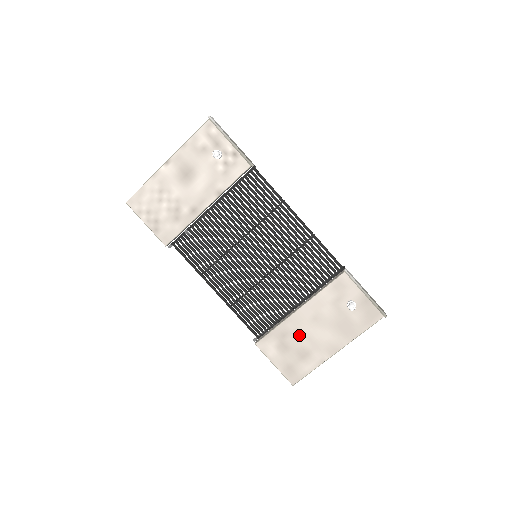
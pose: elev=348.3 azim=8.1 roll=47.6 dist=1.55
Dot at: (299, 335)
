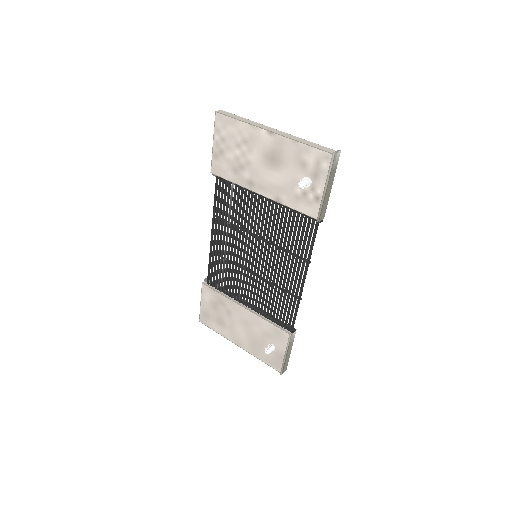
Dot at: (229, 314)
